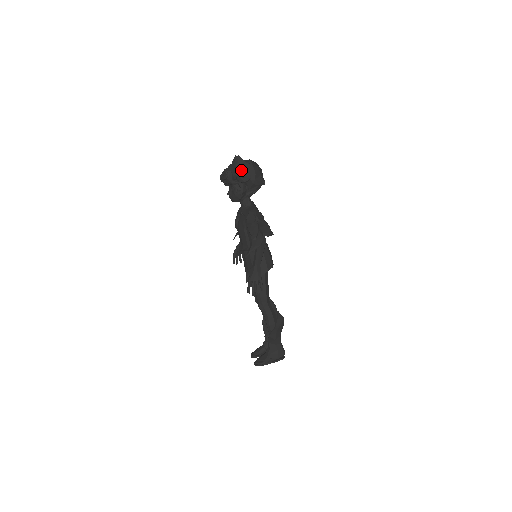
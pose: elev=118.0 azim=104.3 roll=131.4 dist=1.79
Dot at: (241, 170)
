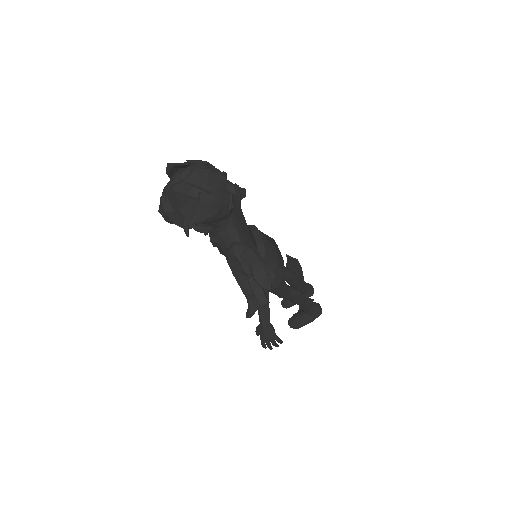
Dot at: (190, 216)
